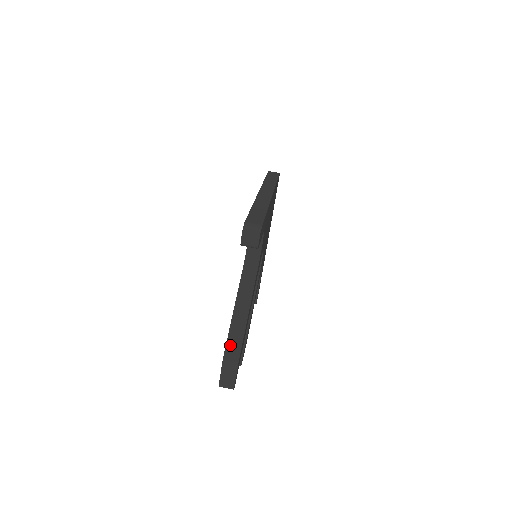
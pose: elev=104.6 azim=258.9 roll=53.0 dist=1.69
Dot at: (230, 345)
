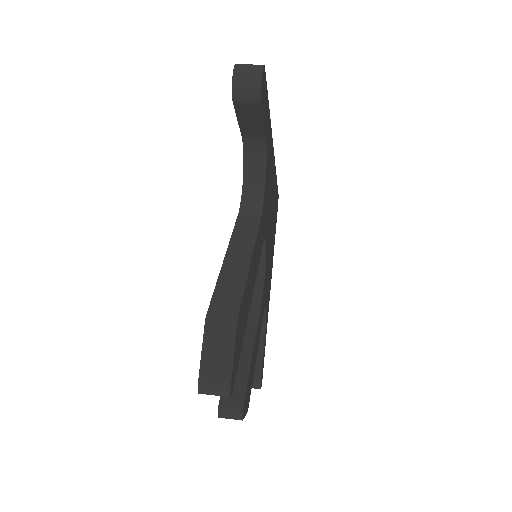
Dot at: (219, 298)
